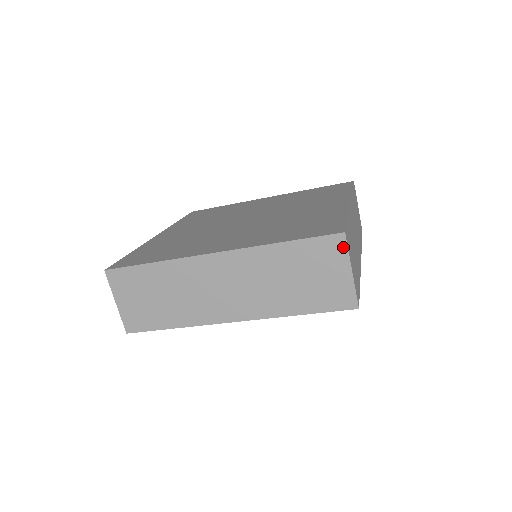
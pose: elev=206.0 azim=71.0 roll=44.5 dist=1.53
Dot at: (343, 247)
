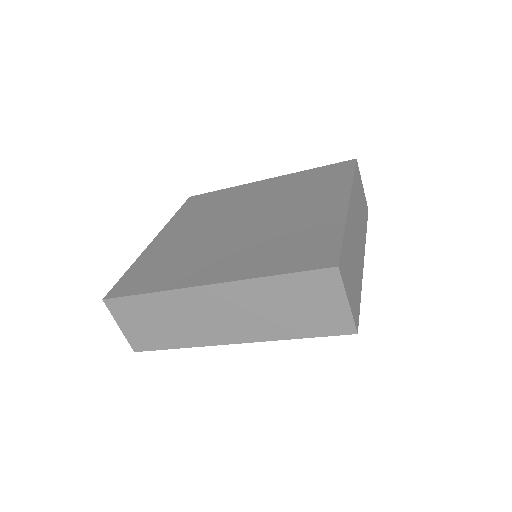
Dot at: (337, 280)
